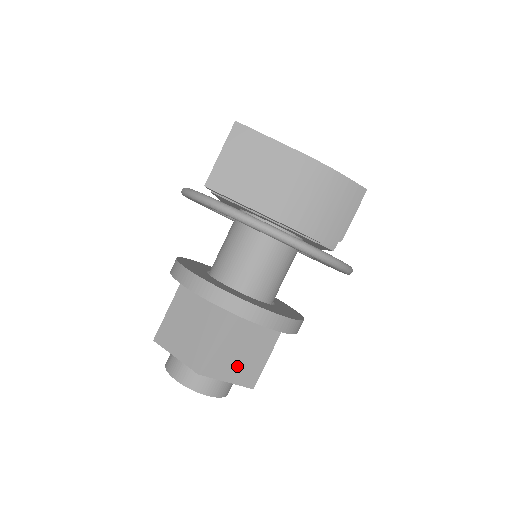
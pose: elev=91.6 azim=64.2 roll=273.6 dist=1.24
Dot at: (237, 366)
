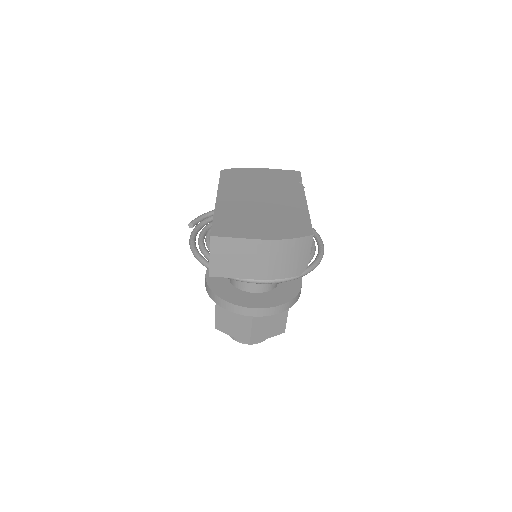
Dot at: (270, 330)
